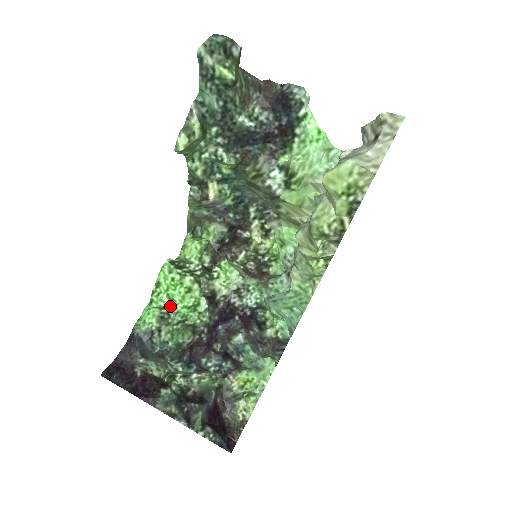
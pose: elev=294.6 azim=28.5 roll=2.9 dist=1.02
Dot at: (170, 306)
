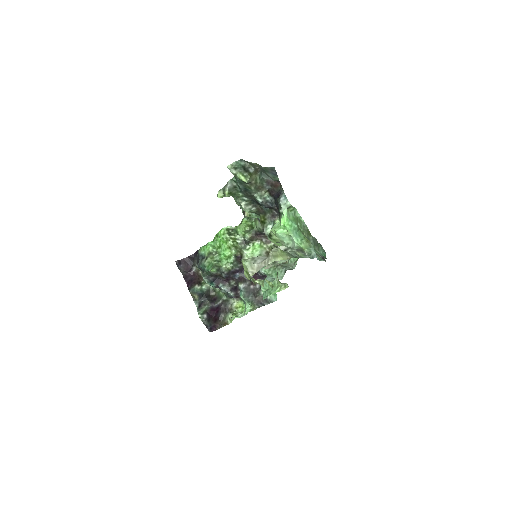
Dot at: (219, 249)
